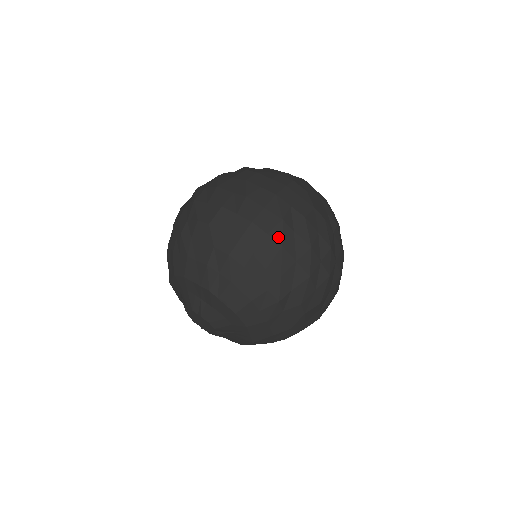
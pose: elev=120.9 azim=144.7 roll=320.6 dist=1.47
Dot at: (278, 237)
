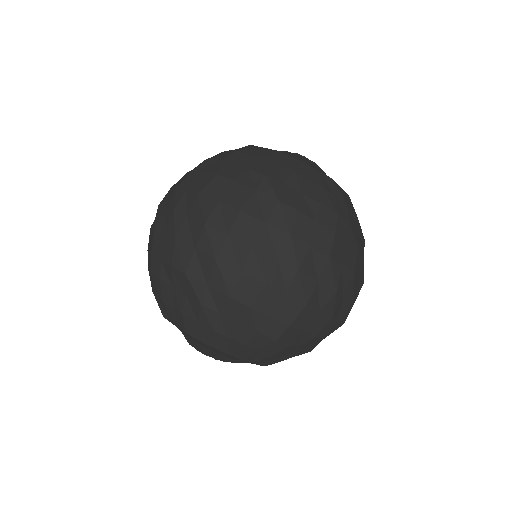
Dot at: (330, 311)
